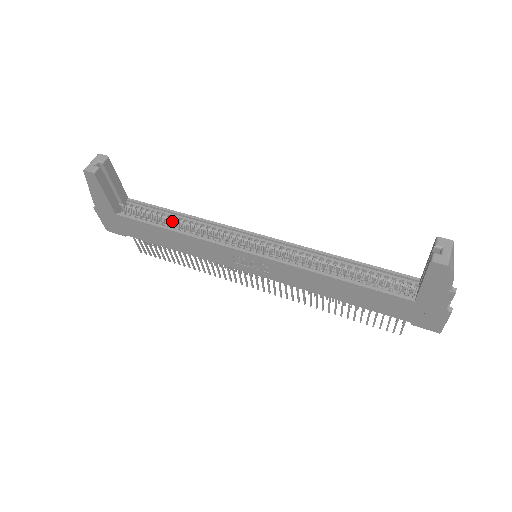
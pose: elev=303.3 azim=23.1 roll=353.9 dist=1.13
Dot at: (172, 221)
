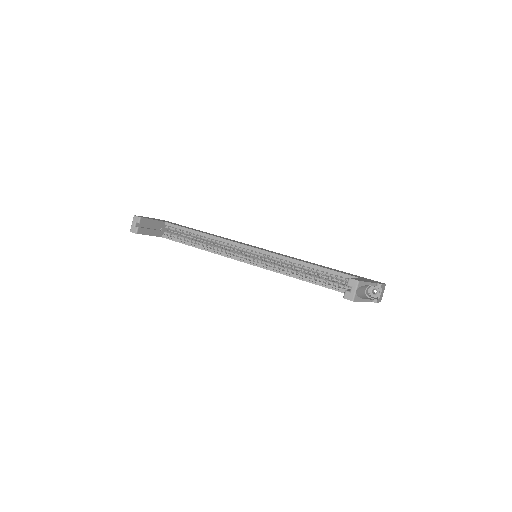
Dot at: (197, 237)
